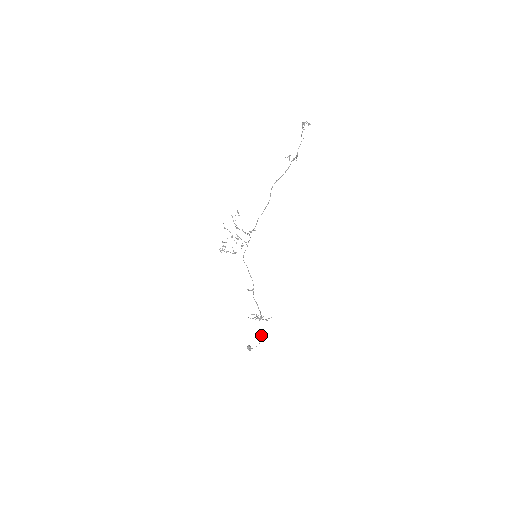
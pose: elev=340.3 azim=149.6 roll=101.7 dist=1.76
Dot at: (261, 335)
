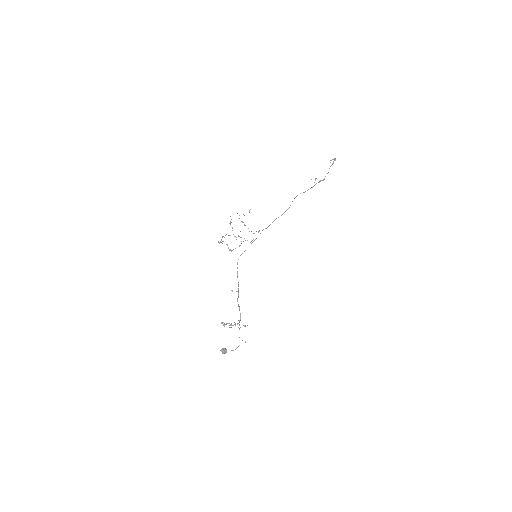
Dot at: occluded
